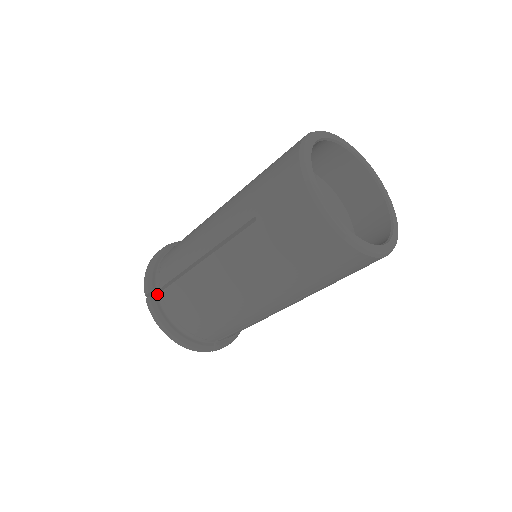
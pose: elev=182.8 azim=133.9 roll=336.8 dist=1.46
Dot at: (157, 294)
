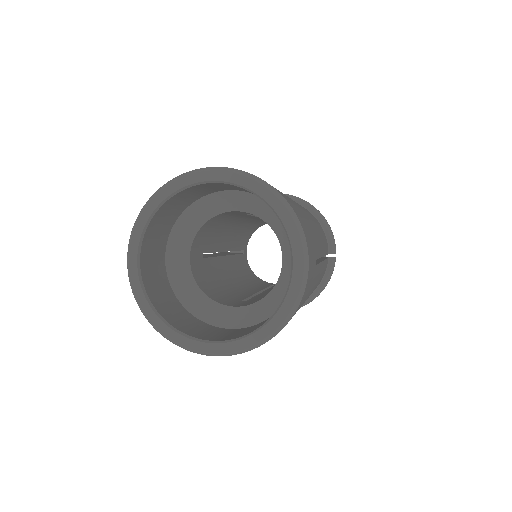
Dot at: occluded
